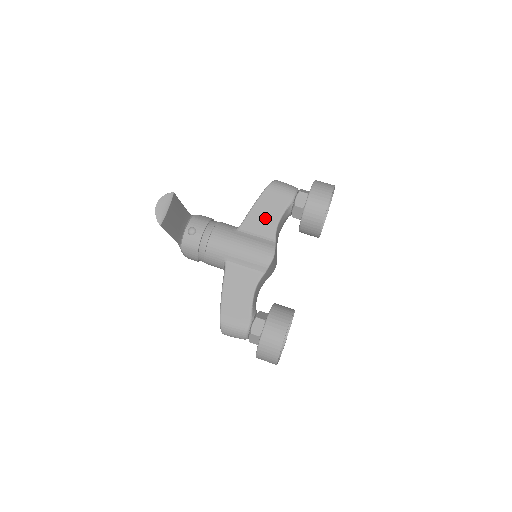
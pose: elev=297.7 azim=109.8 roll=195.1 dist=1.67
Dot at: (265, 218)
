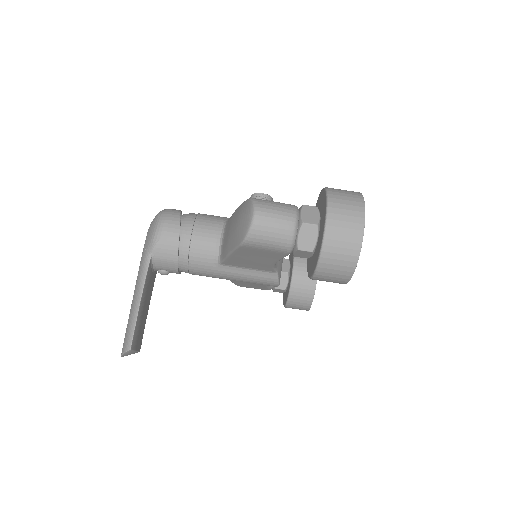
Dot at: (253, 262)
